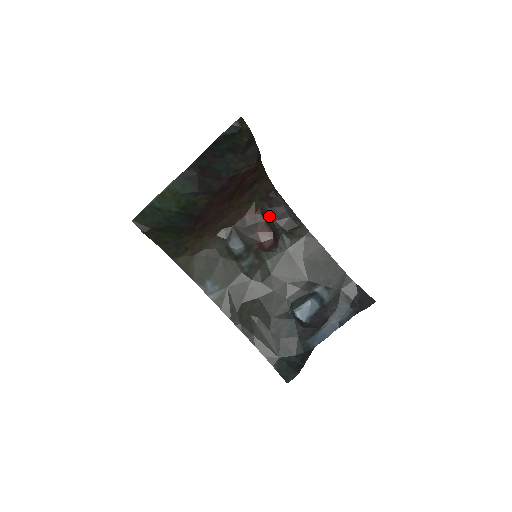
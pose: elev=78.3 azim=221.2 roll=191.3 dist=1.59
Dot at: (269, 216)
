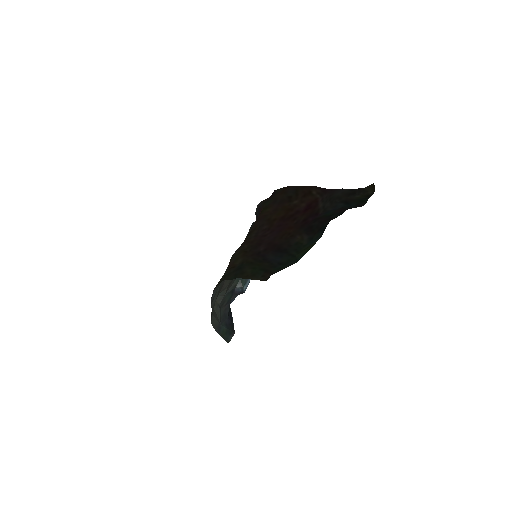
Dot at: (257, 212)
